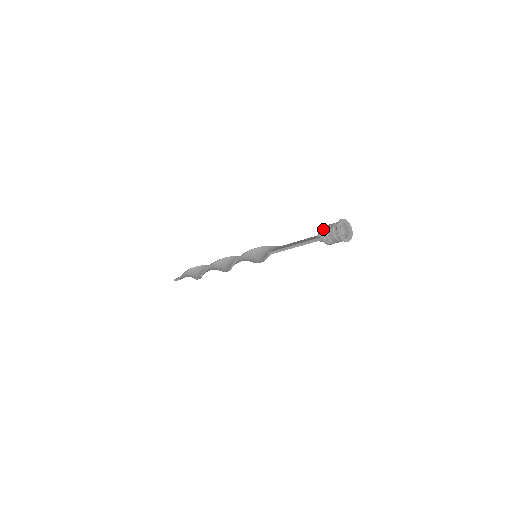
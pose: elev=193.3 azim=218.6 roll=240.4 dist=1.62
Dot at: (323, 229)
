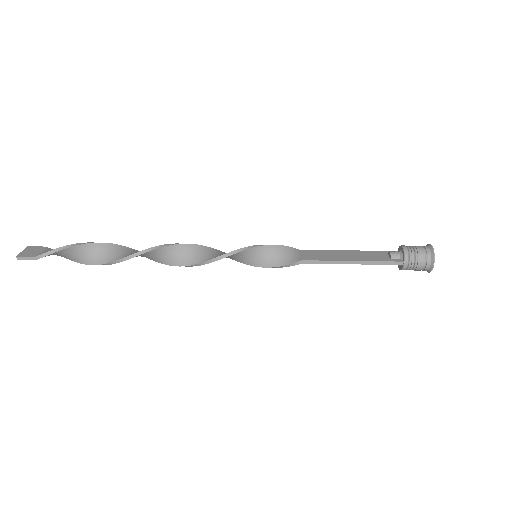
Dot at: (408, 252)
